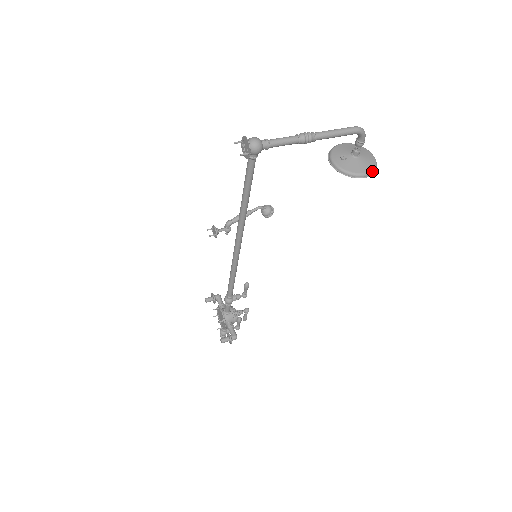
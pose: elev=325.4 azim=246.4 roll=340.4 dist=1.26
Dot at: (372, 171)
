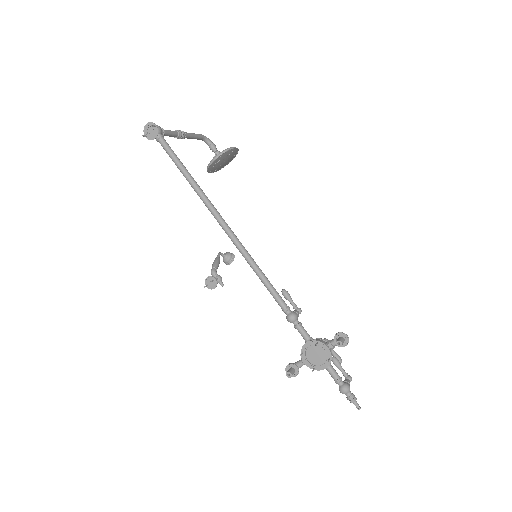
Dot at: occluded
